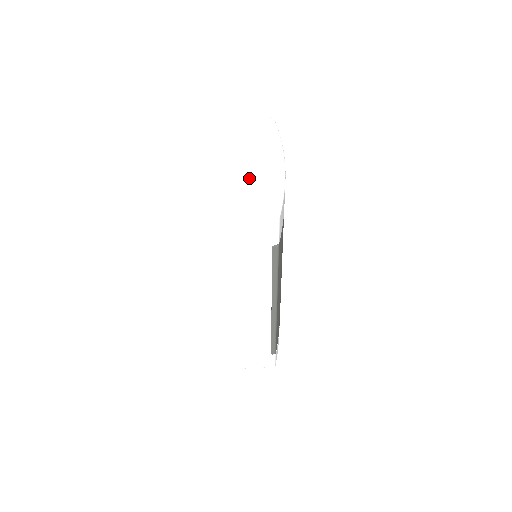
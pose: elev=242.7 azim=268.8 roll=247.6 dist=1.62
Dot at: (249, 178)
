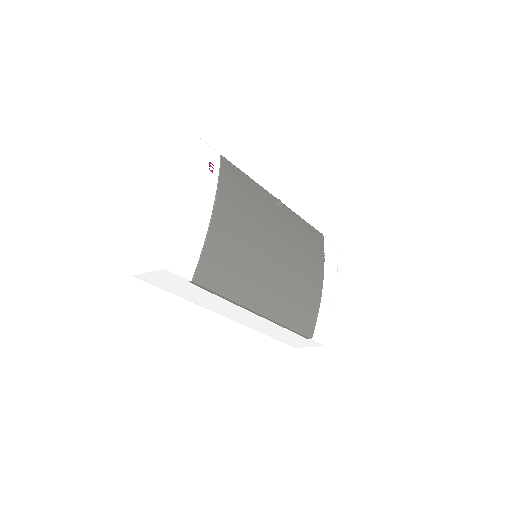
Dot at: (158, 224)
